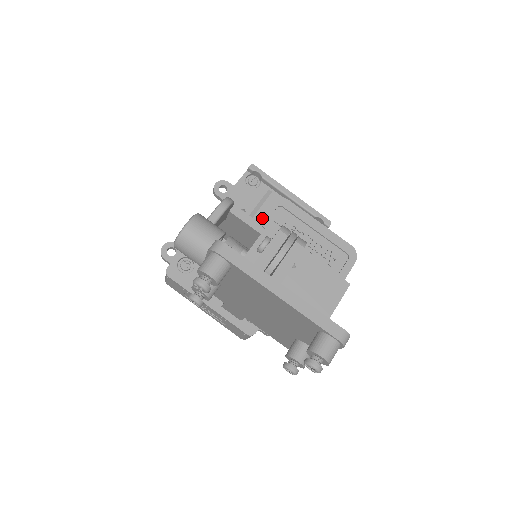
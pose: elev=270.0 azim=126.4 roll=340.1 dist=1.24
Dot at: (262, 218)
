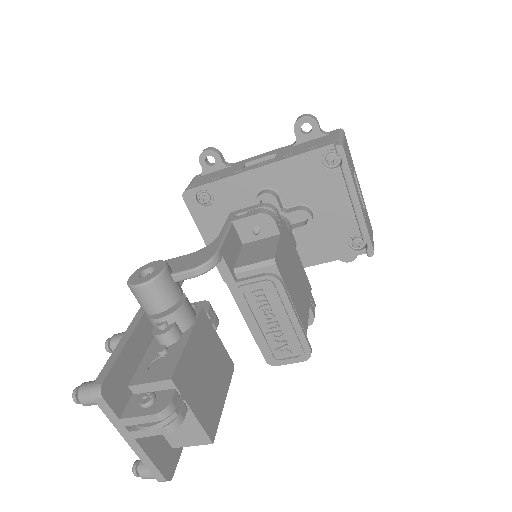
Dot at: (243, 283)
